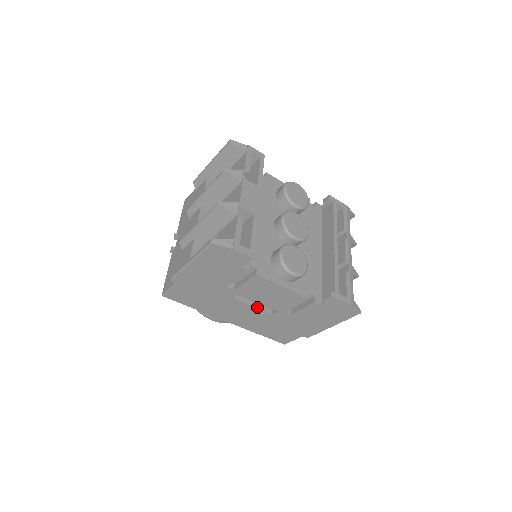
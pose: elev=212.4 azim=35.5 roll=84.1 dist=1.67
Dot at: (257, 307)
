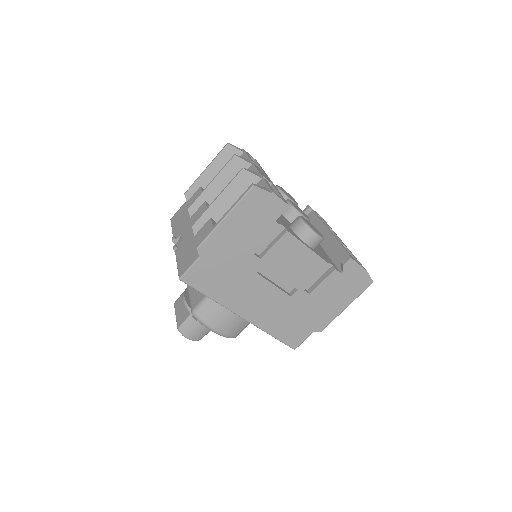
Dot at: (277, 287)
